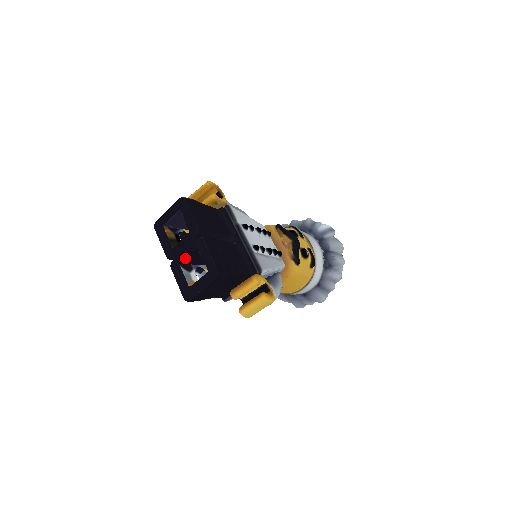
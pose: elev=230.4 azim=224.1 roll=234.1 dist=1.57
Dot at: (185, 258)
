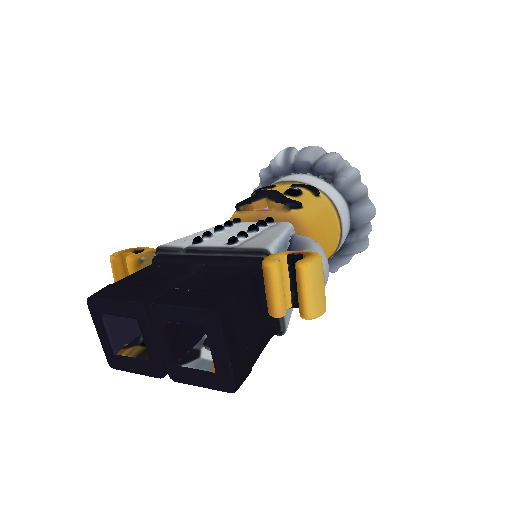
Dot at: (171, 351)
